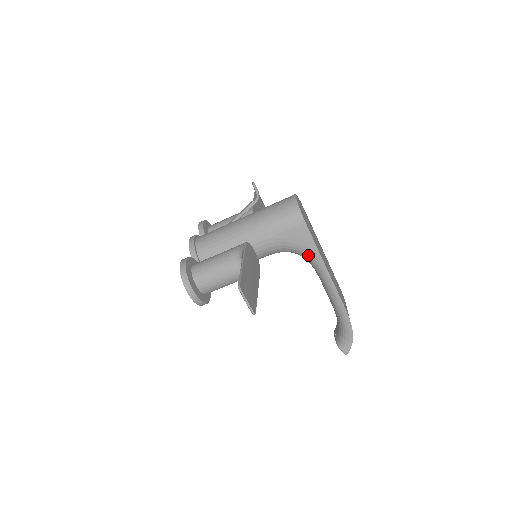
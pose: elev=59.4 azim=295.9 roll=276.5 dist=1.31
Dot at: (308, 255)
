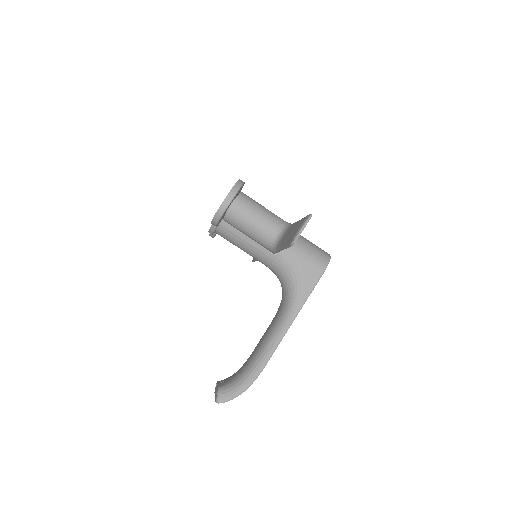
Dot at: (296, 294)
